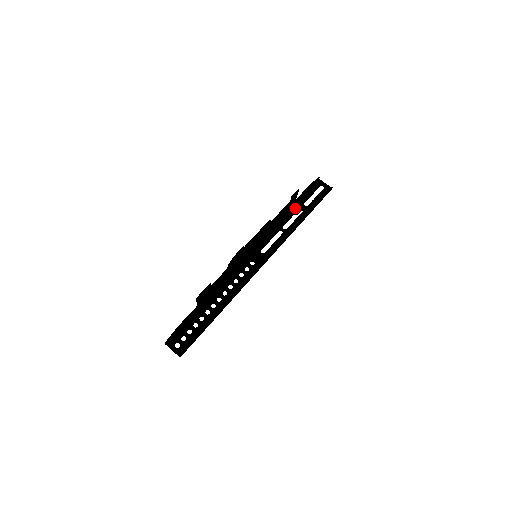
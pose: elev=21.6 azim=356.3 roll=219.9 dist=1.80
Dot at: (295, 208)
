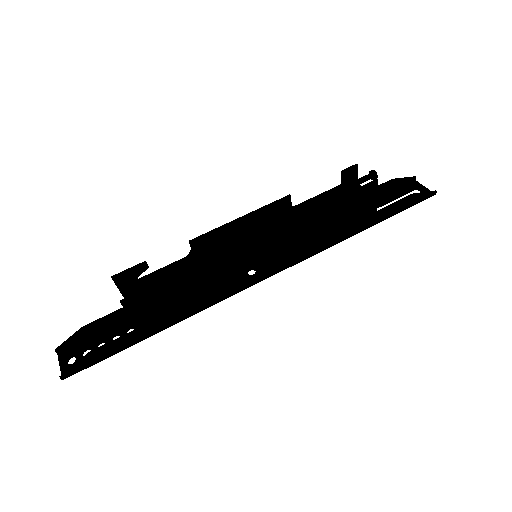
Dot at: occluded
